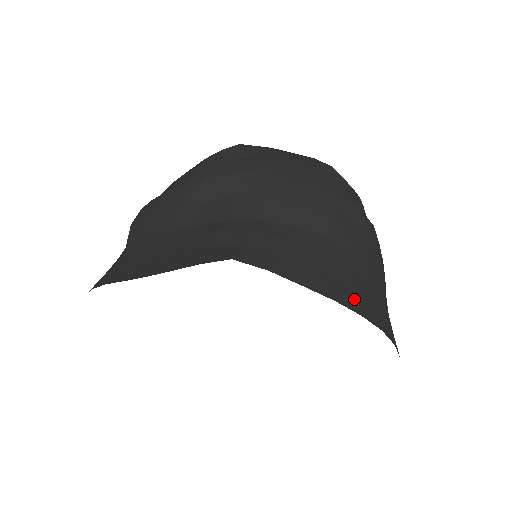
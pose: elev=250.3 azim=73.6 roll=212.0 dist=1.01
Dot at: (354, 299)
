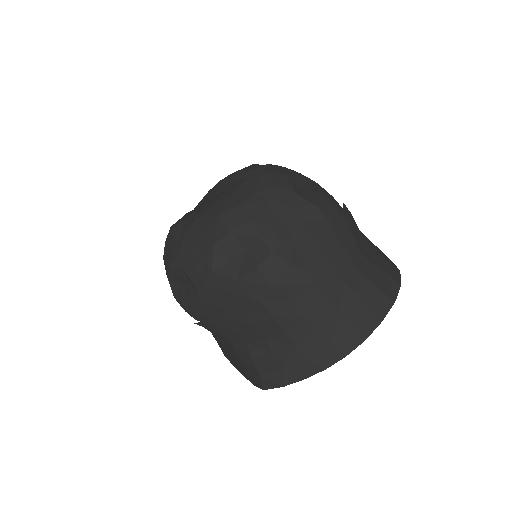
Dot at: (334, 351)
